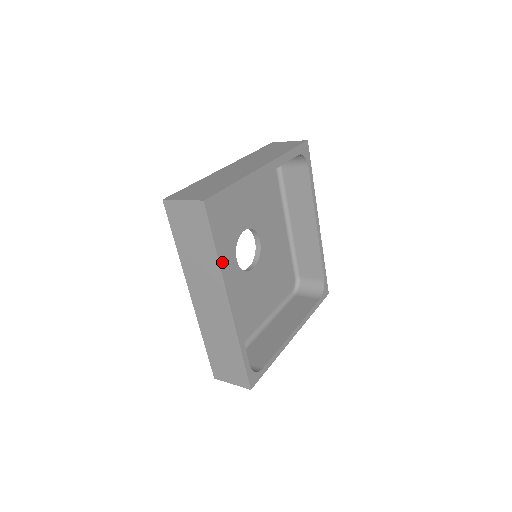
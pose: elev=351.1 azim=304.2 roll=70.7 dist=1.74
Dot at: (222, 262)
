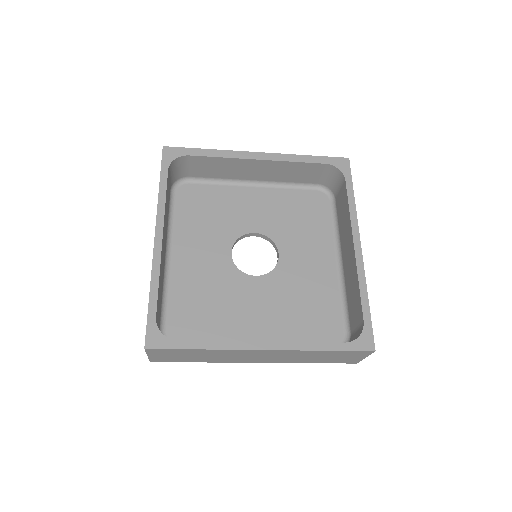
Dot at: (163, 197)
